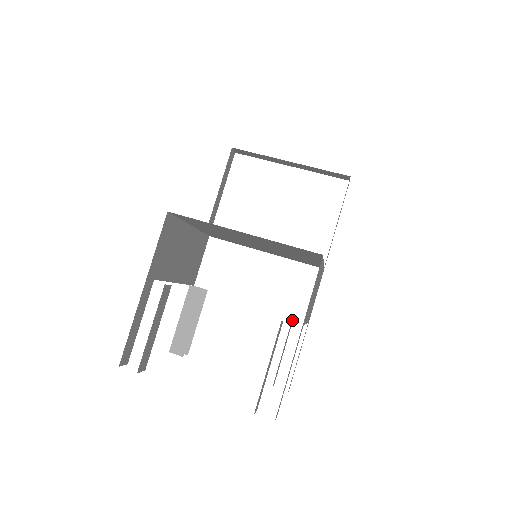
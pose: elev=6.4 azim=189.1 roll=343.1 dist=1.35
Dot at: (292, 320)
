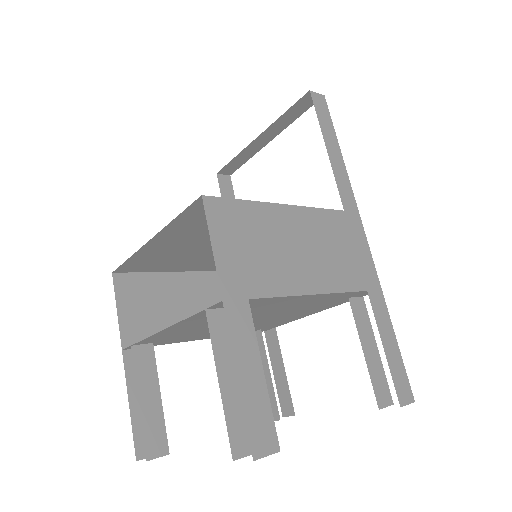
Dot at: (357, 302)
